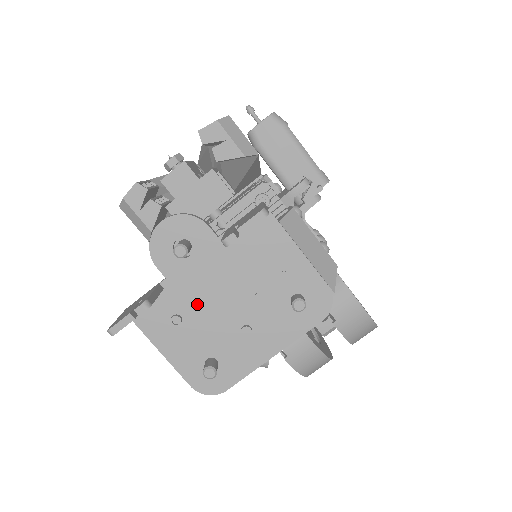
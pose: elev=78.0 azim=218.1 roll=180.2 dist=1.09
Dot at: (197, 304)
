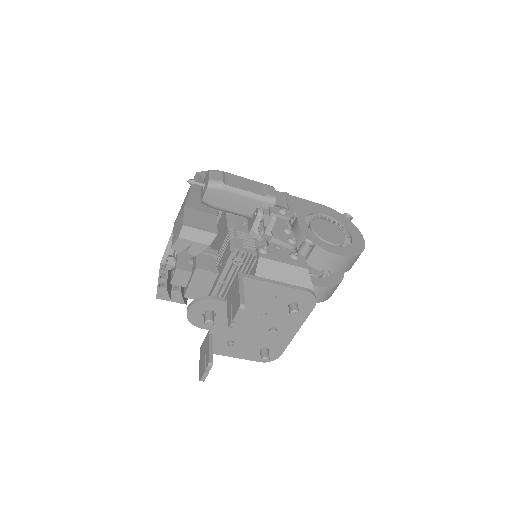
Dot at: (236, 332)
